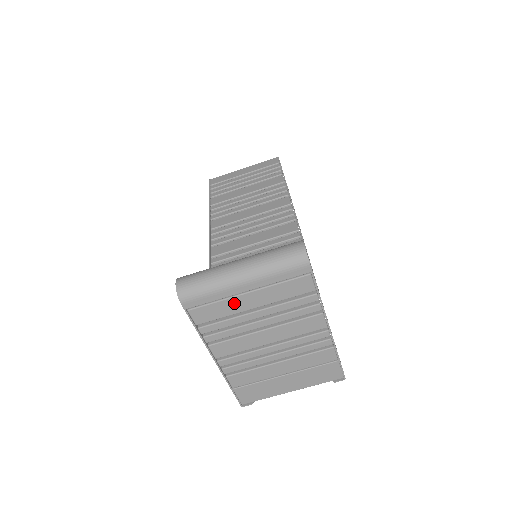
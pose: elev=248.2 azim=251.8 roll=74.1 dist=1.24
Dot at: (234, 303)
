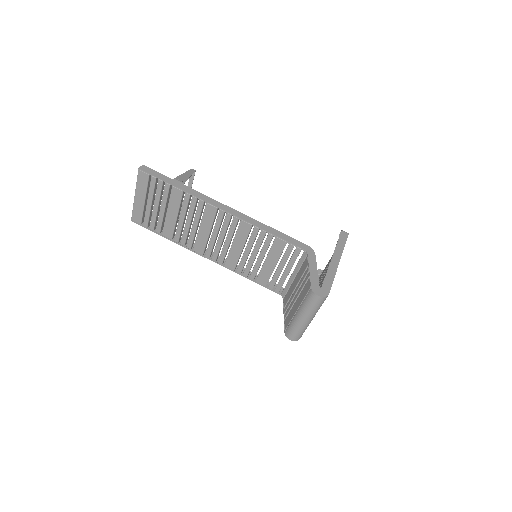
Dot at: occluded
